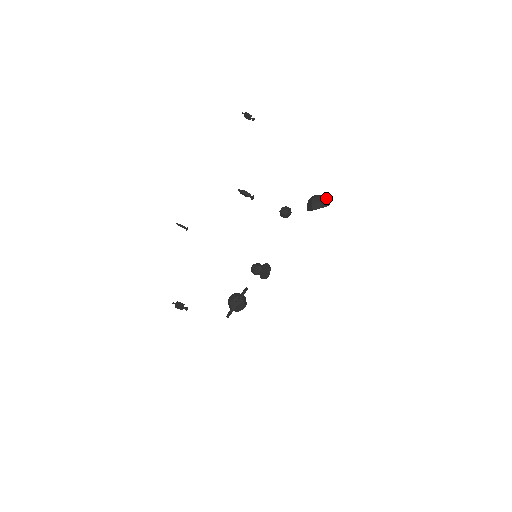
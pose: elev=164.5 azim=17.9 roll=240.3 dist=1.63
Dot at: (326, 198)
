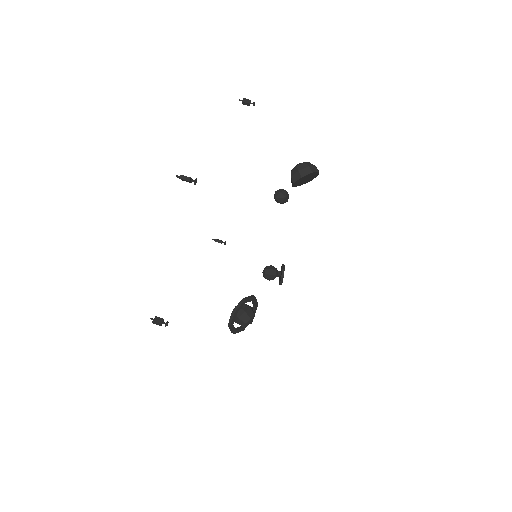
Dot at: occluded
